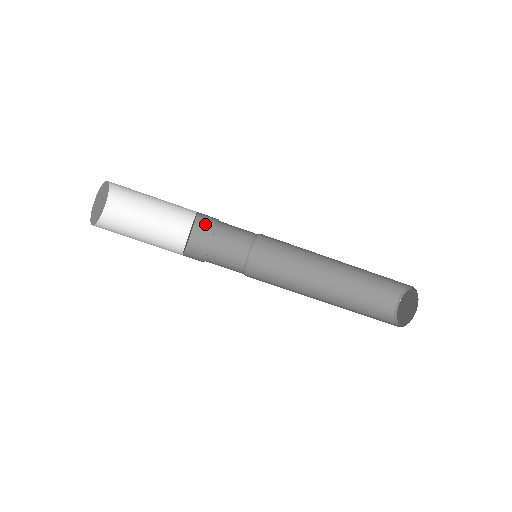
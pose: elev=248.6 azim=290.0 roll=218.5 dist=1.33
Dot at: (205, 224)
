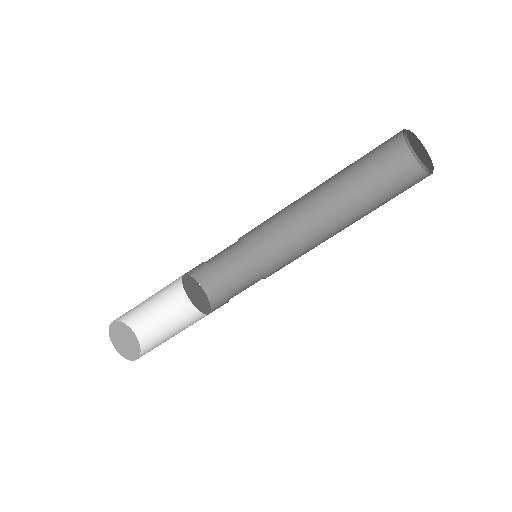
Dot at: (203, 273)
